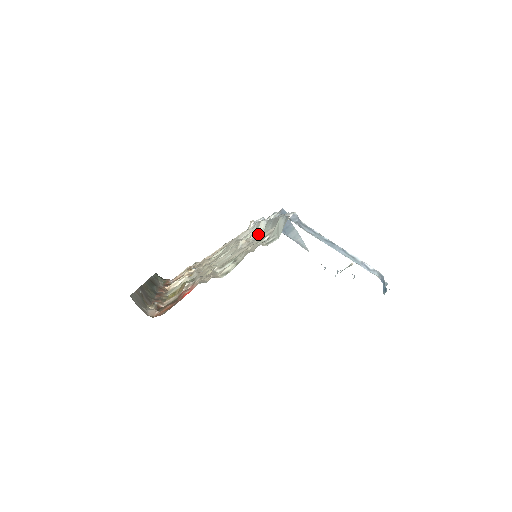
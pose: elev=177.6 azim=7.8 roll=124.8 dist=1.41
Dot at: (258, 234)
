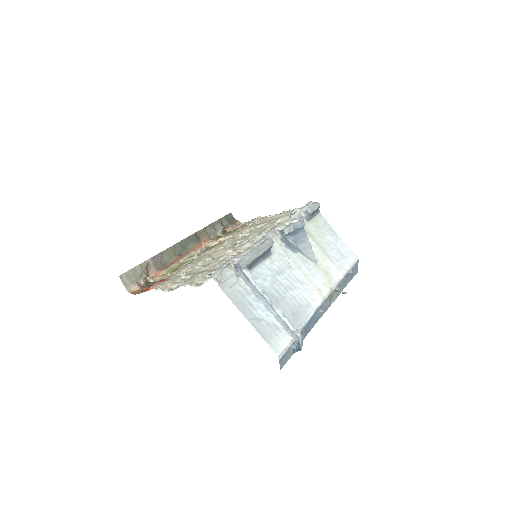
Dot at: (246, 248)
